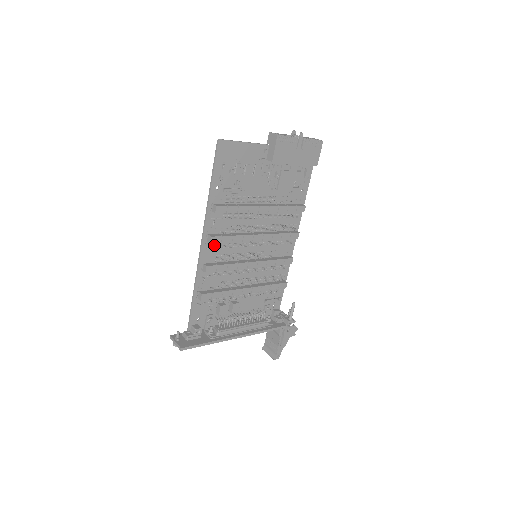
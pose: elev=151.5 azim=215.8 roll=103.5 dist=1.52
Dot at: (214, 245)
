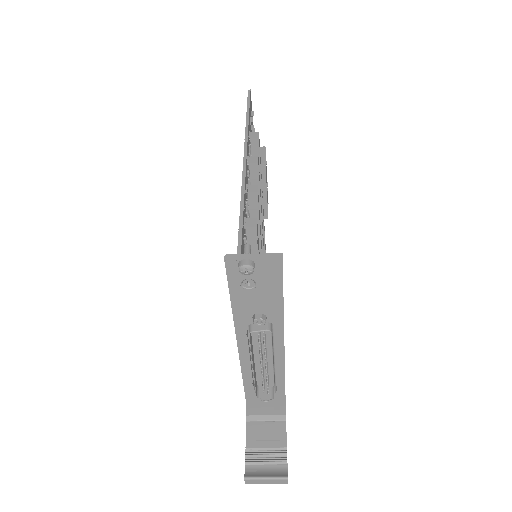
Dot at: (247, 180)
